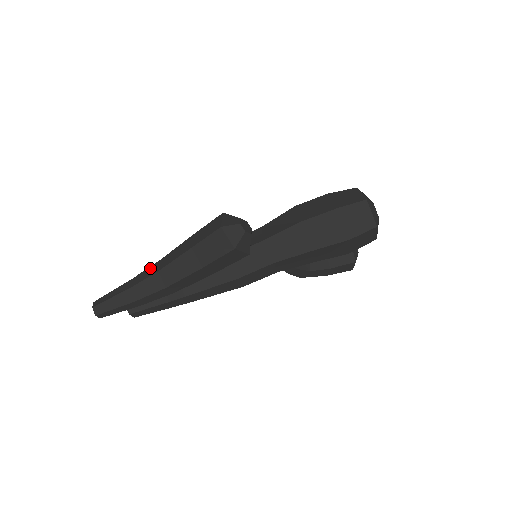
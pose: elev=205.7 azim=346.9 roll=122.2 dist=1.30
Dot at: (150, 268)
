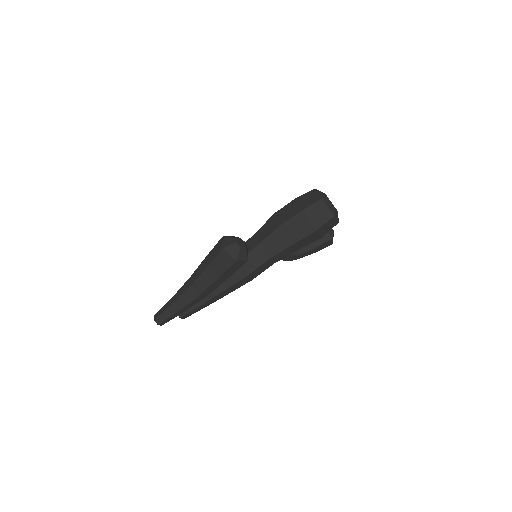
Dot at: (185, 284)
